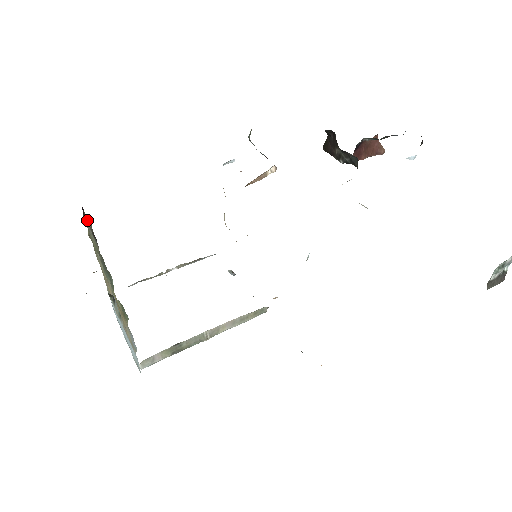
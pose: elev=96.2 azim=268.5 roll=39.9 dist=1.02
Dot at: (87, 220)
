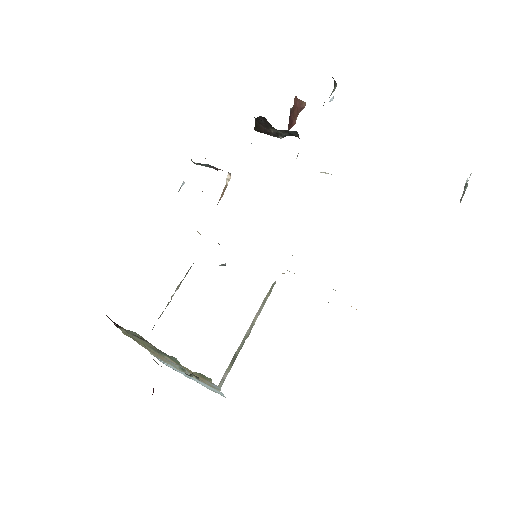
Dot at: (131, 333)
